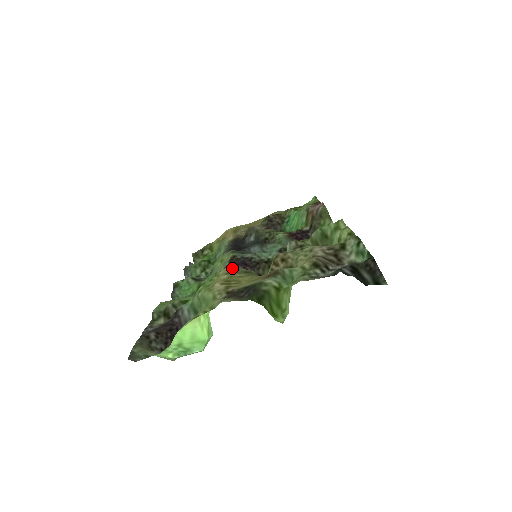
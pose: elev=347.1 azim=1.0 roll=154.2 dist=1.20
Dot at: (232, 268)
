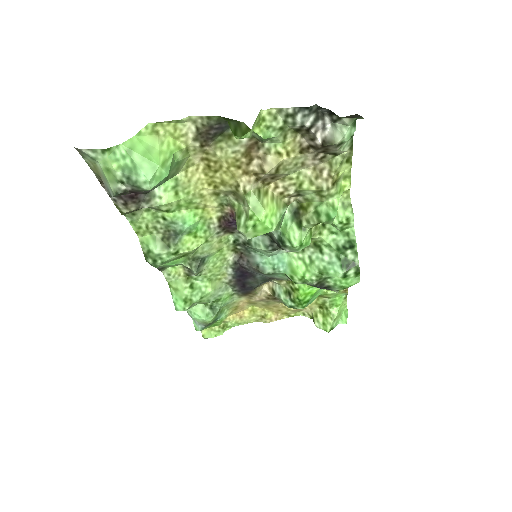
Dot at: (222, 199)
